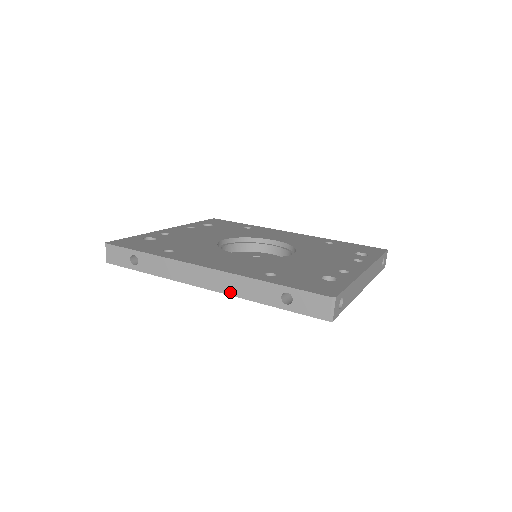
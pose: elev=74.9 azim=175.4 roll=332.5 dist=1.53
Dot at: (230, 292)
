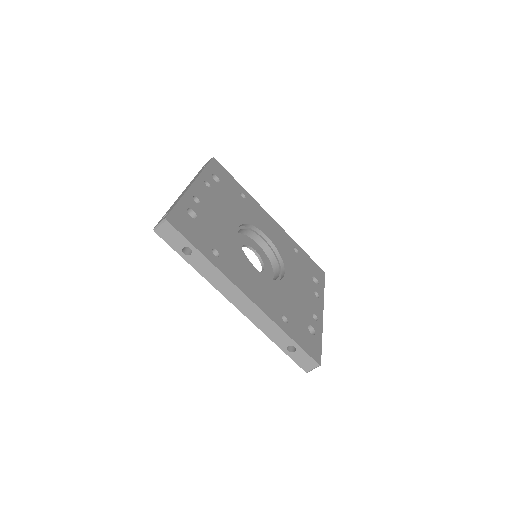
Dot at: (255, 322)
